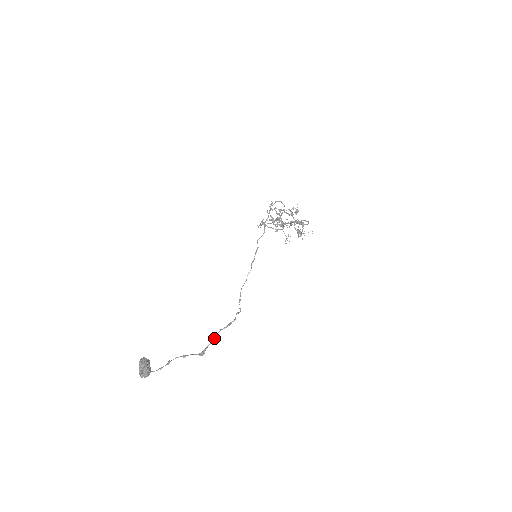
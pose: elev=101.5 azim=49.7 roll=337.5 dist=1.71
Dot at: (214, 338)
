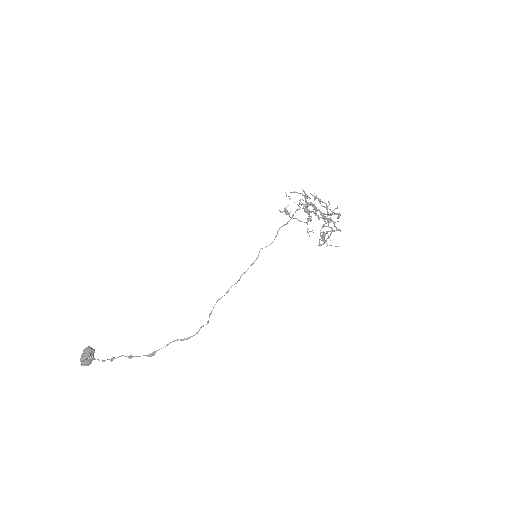
Dot at: (168, 344)
